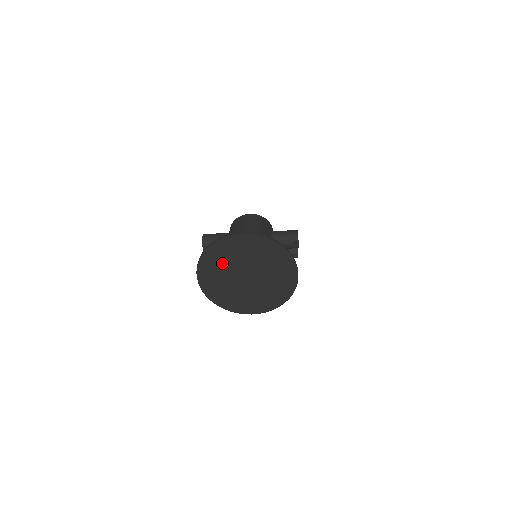
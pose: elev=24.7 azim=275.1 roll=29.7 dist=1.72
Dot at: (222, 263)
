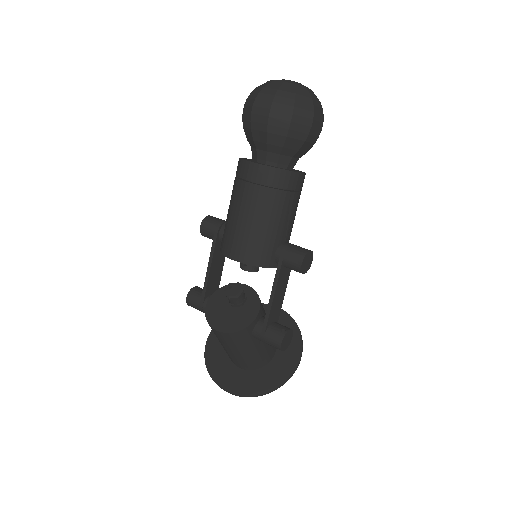
Dot at: (225, 353)
